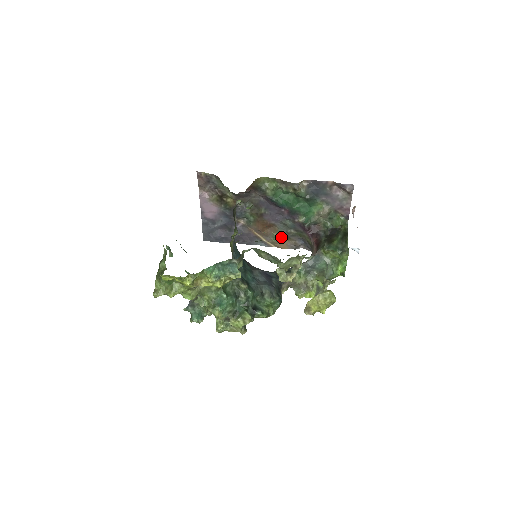
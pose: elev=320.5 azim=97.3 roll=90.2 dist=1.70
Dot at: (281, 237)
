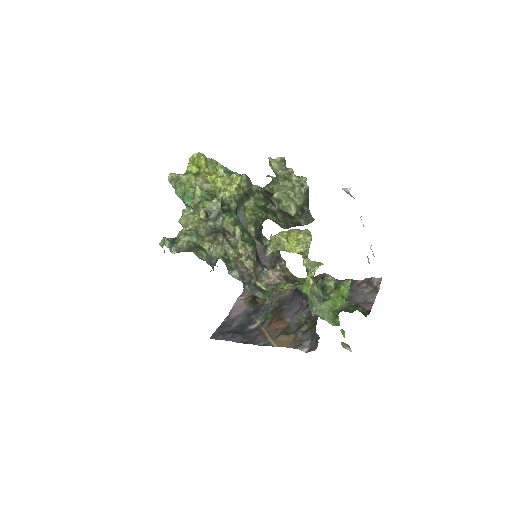
Dot at: (289, 334)
